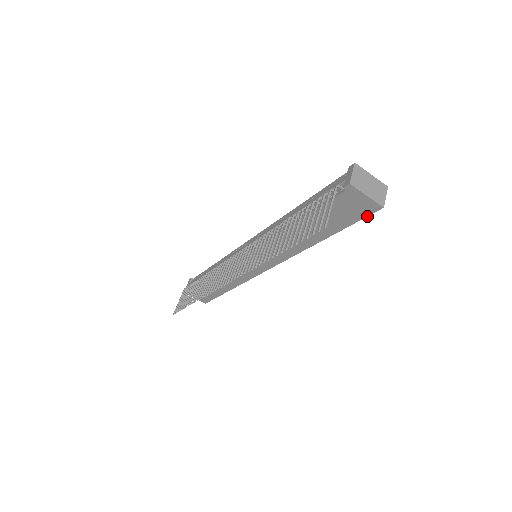
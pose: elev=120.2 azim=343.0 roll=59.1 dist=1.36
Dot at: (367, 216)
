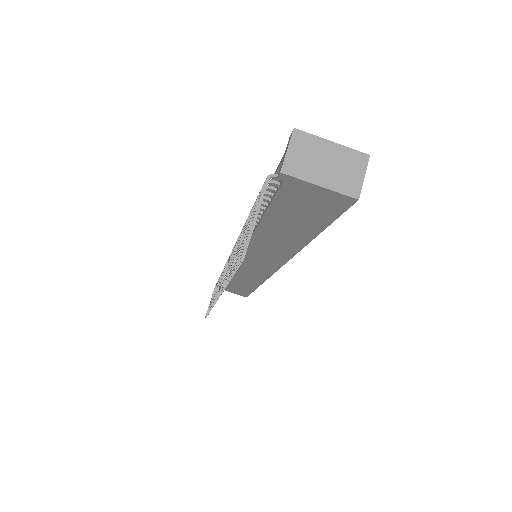
Dot at: (343, 212)
